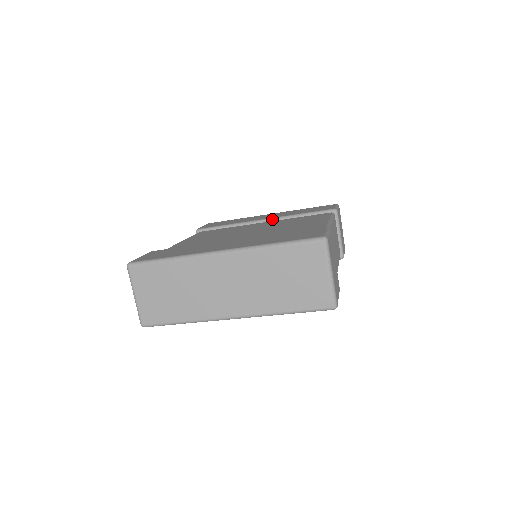
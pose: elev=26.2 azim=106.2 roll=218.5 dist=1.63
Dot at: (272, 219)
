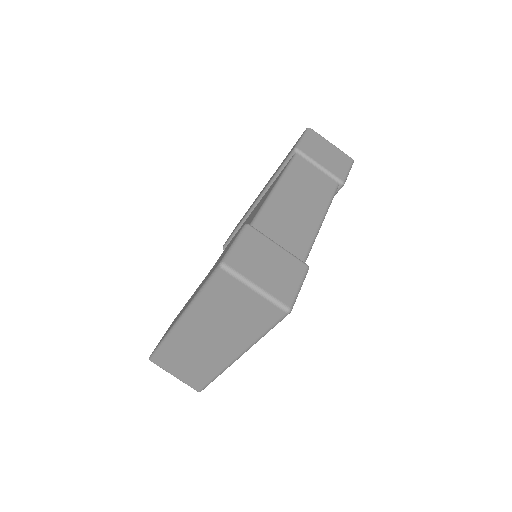
Dot at: (258, 199)
